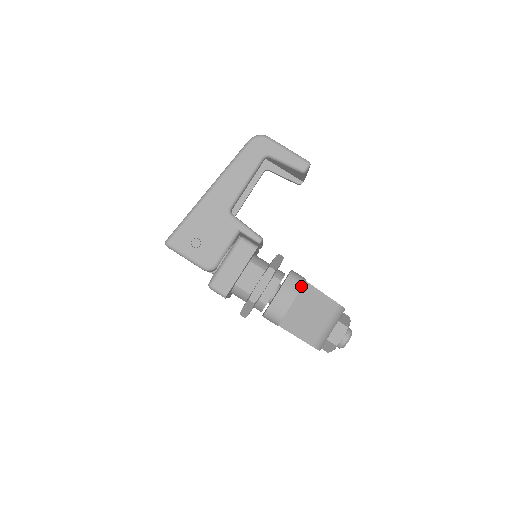
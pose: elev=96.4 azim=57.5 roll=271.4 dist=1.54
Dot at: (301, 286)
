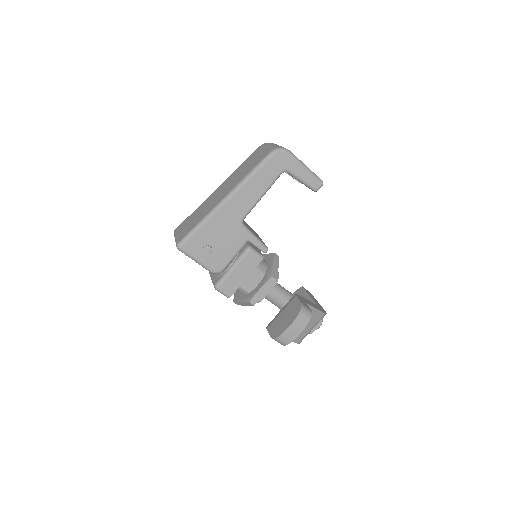
Dot at: (309, 320)
